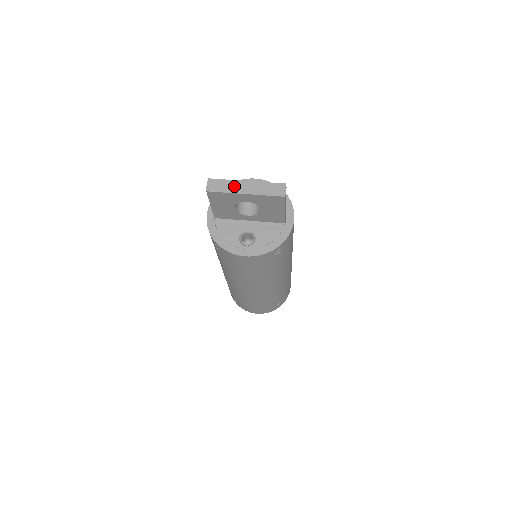
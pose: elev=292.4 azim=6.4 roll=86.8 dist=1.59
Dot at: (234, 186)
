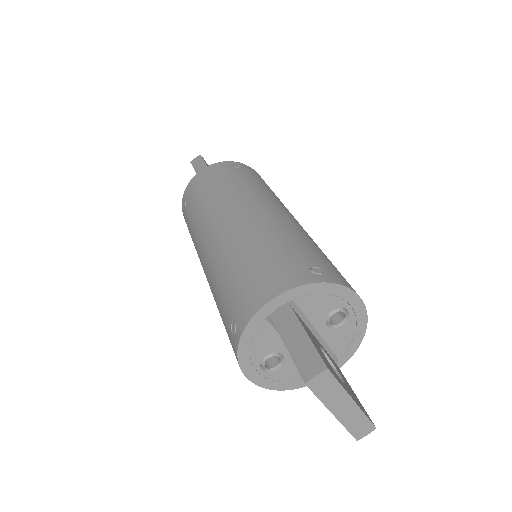
Dot at: (337, 399)
